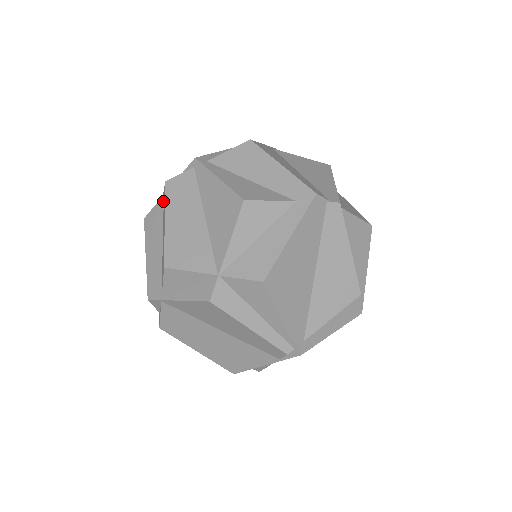
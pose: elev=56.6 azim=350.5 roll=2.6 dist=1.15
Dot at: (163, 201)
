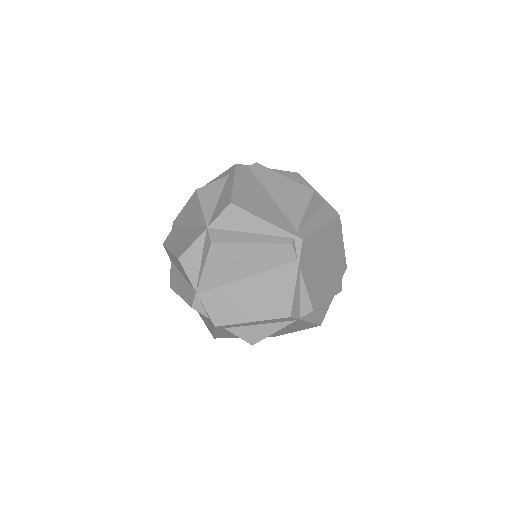
Dot at: (172, 262)
